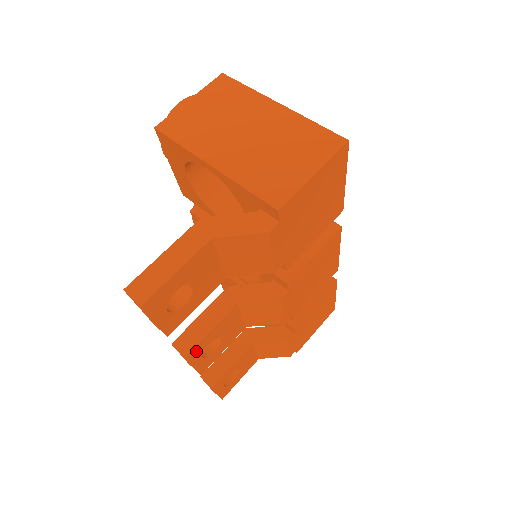
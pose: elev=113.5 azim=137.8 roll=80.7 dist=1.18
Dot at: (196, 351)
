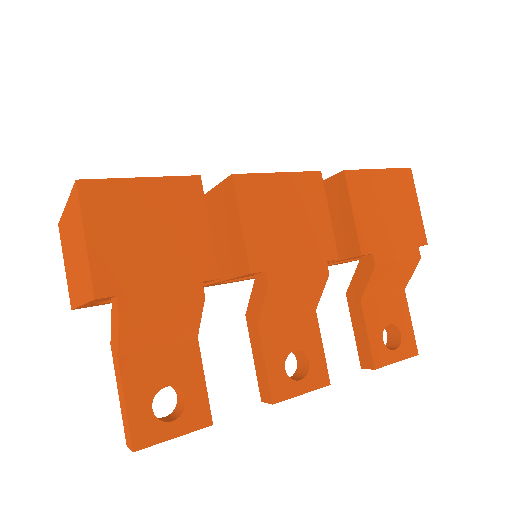
Dot at: (279, 388)
